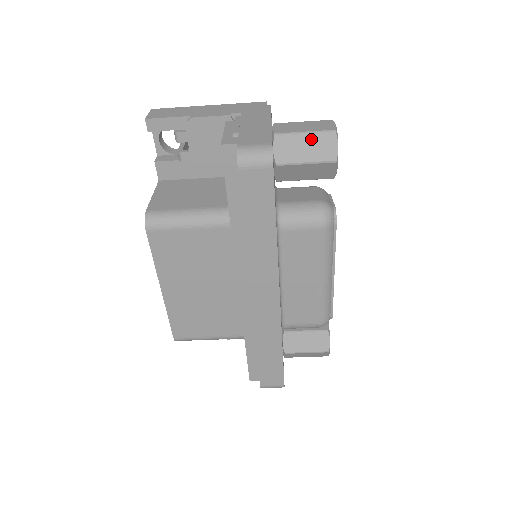
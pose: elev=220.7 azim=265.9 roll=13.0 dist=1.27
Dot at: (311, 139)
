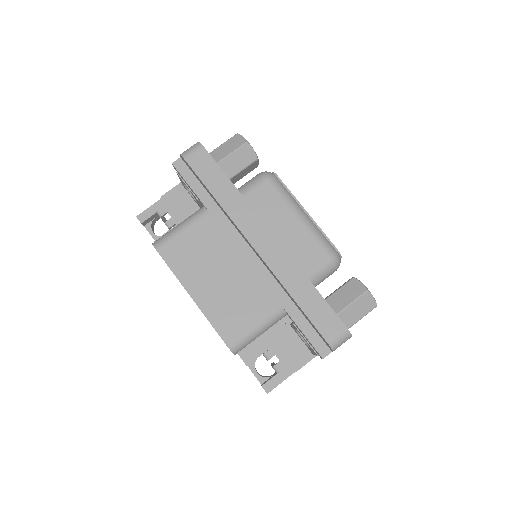
Dot at: (226, 144)
